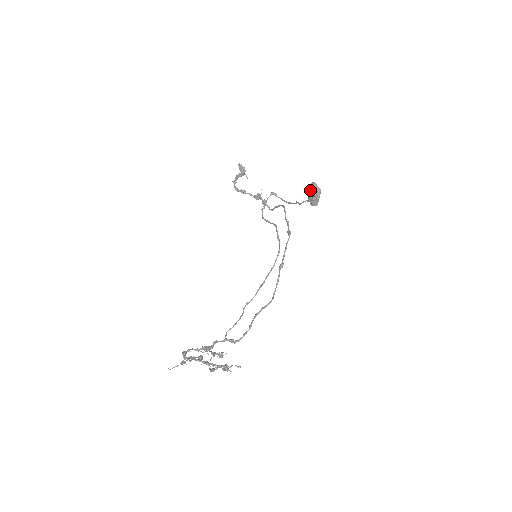
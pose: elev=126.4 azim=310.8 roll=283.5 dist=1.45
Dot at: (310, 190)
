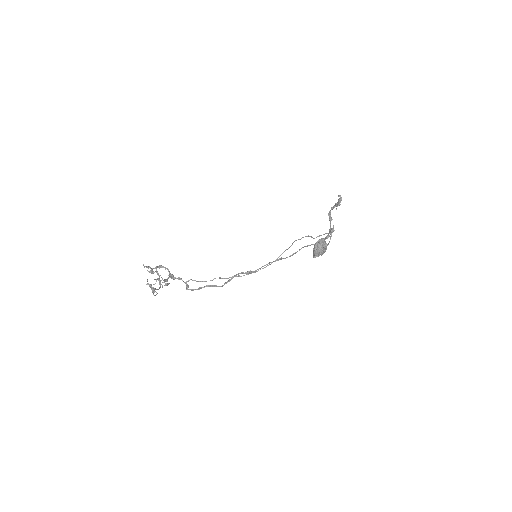
Dot at: occluded
